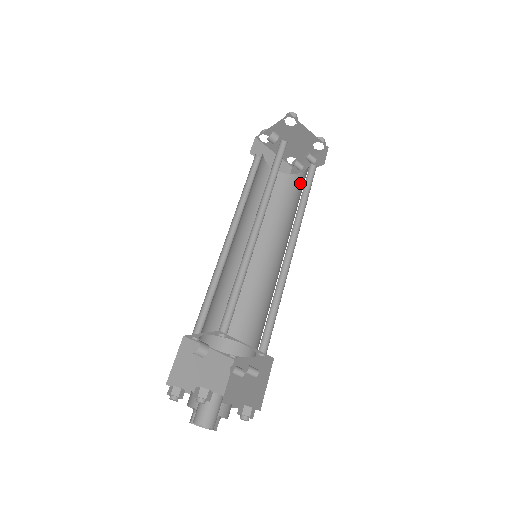
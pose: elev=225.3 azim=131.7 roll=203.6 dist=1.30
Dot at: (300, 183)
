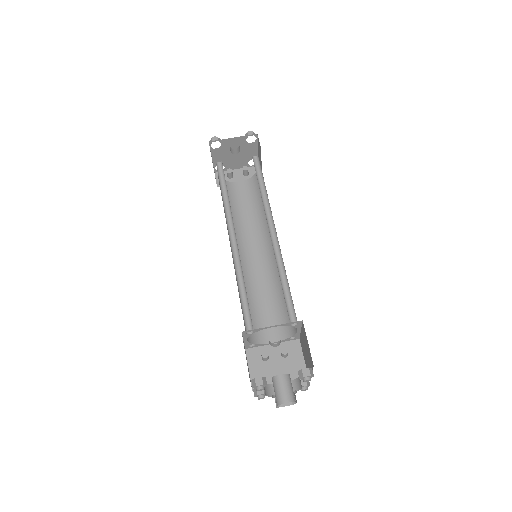
Dot at: (243, 192)
